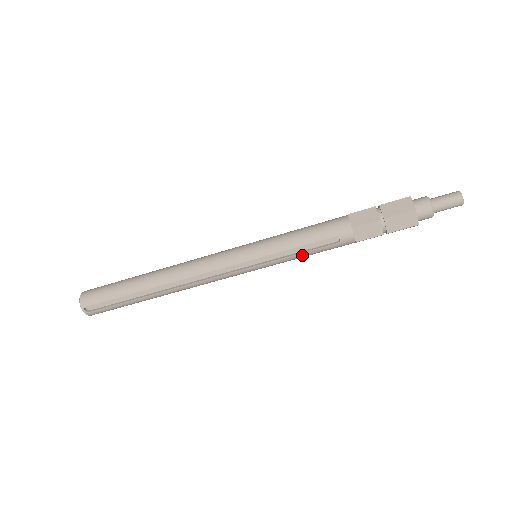
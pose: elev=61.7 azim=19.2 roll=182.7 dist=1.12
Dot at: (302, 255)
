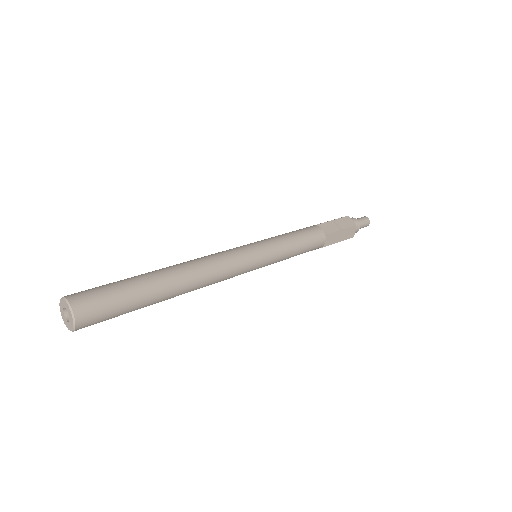
Dot at: occluded
